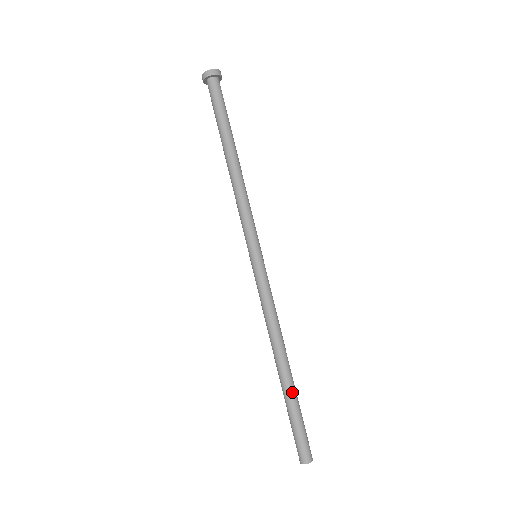
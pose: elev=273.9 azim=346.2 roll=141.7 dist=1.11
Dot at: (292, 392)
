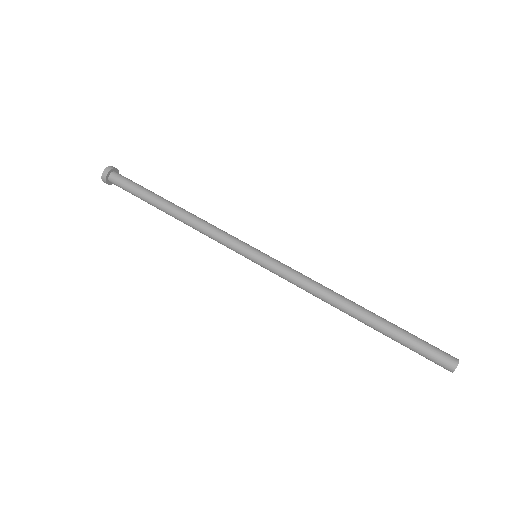
Dot at: (384, 325)
